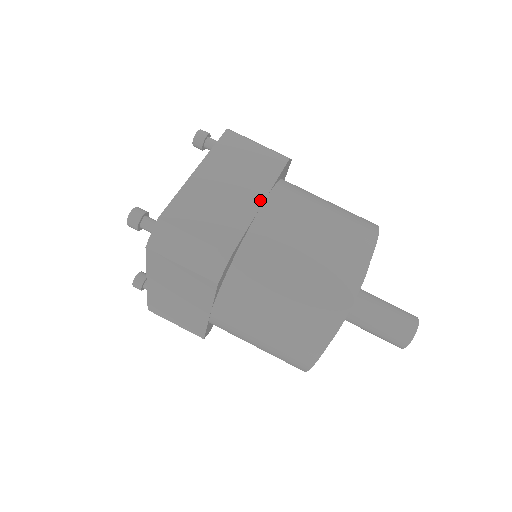
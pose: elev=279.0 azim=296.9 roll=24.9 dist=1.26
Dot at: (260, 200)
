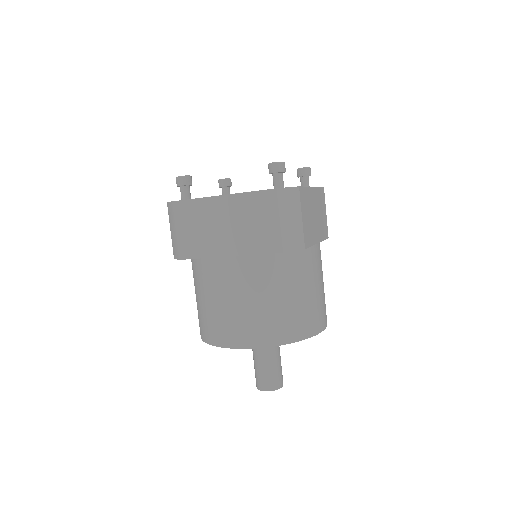
Dot at: (318, 240)
